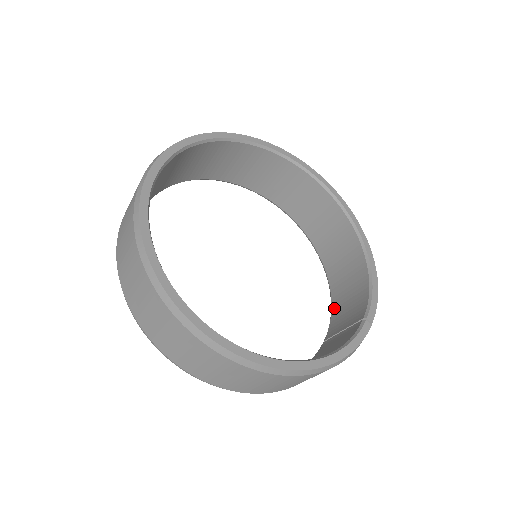
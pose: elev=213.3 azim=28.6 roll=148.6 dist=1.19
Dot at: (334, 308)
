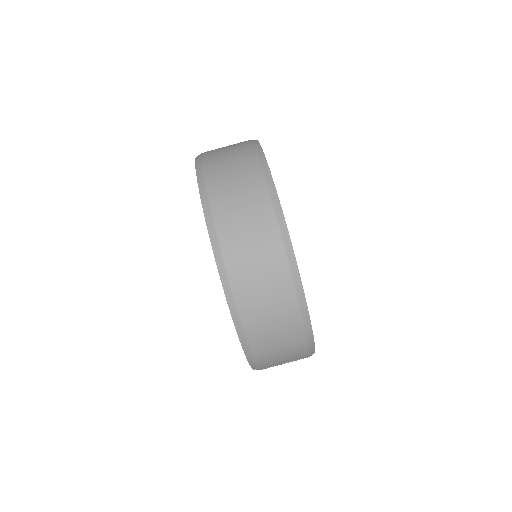
Dot at: occluded
